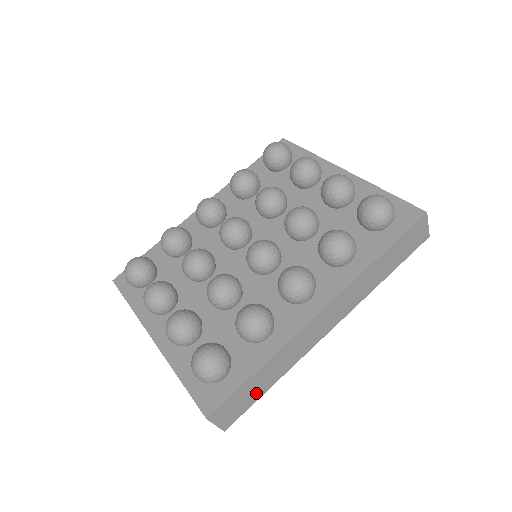
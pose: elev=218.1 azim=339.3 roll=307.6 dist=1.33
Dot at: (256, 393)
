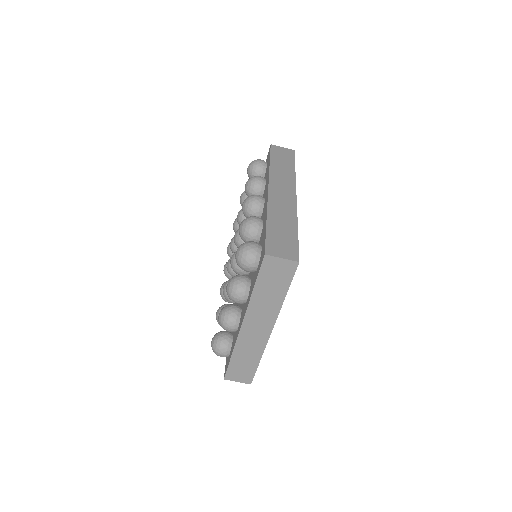
Dot at: (289, 236)
